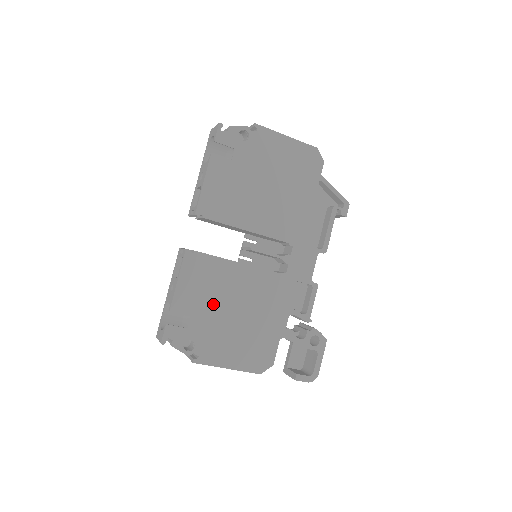
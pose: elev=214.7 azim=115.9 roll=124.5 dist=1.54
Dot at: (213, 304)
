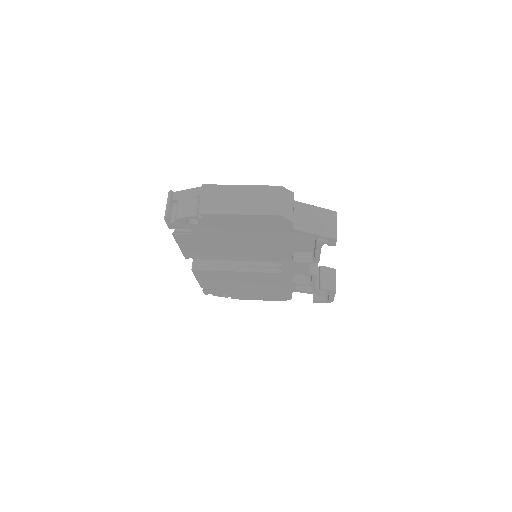
Dot at: (229, 284)
